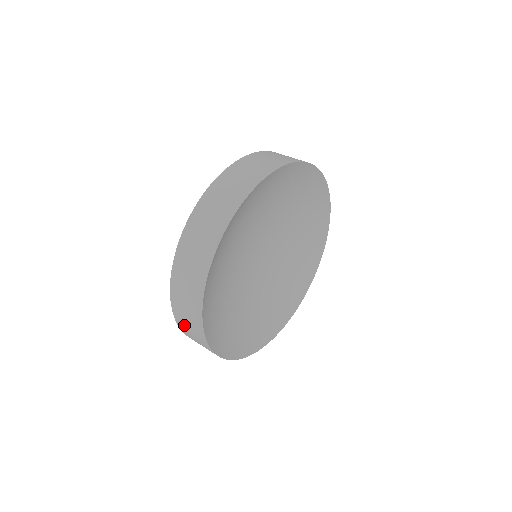
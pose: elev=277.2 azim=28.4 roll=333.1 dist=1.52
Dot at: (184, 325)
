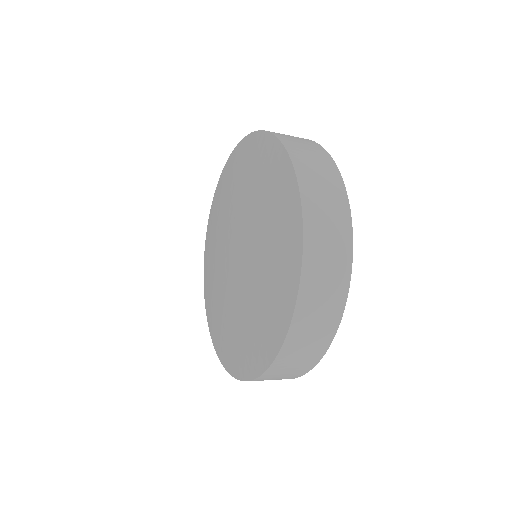
Dot at: (282, 369)
